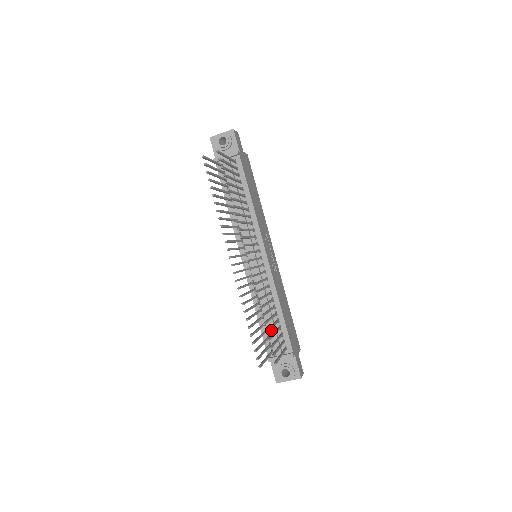
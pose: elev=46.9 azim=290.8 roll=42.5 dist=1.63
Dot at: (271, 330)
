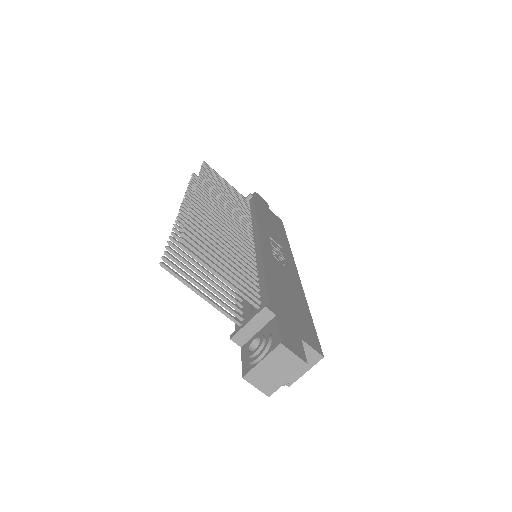
Dot at: occluded
